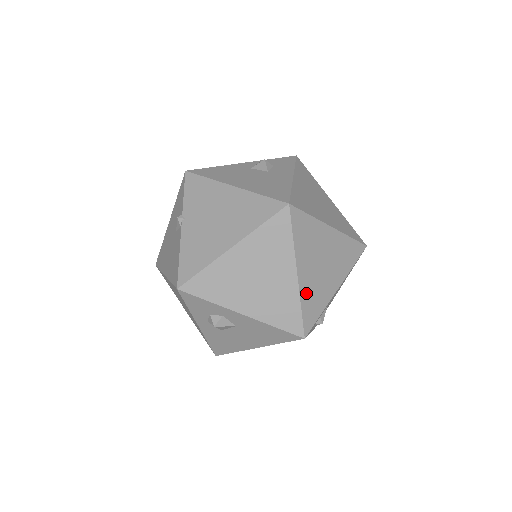
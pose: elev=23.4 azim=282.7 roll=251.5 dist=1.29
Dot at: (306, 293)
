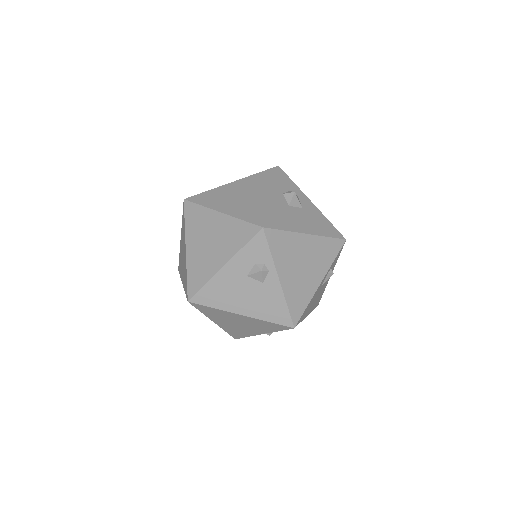
Dot at: occluded
